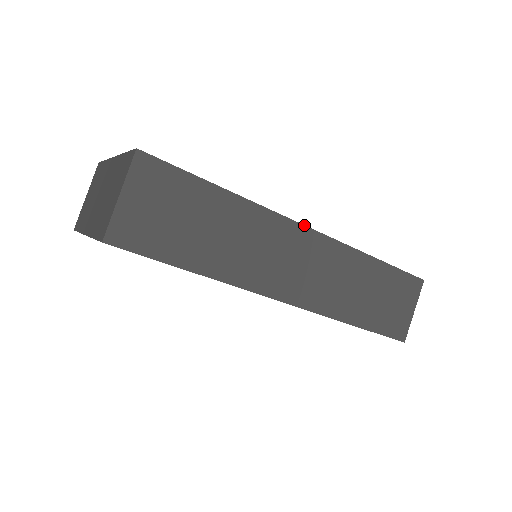
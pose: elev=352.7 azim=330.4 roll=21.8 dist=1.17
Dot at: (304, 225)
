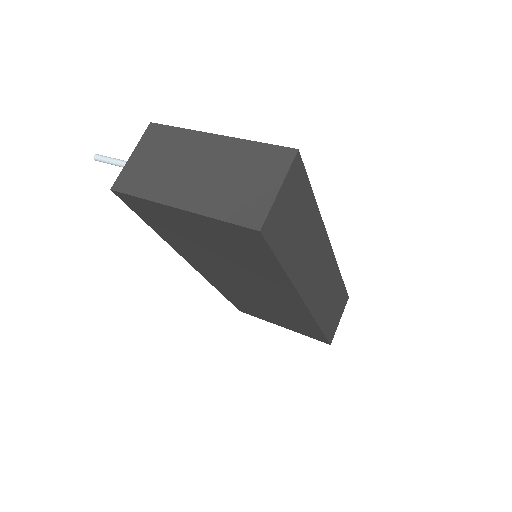
Dot at: (330, 243)
